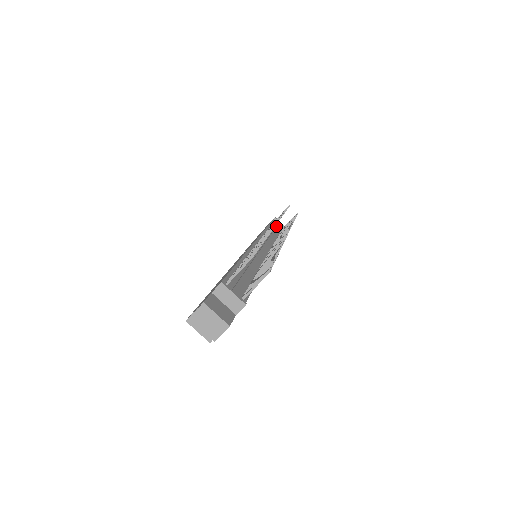
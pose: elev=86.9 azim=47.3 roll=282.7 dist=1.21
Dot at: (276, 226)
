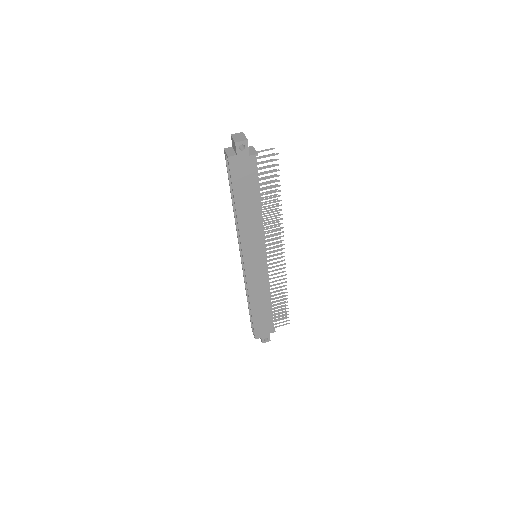
Dot at: occluded
